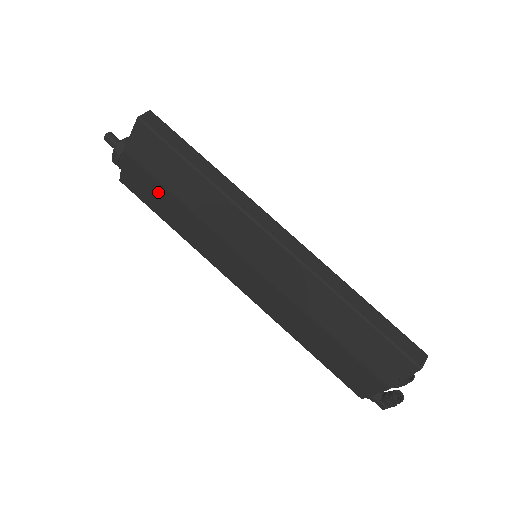
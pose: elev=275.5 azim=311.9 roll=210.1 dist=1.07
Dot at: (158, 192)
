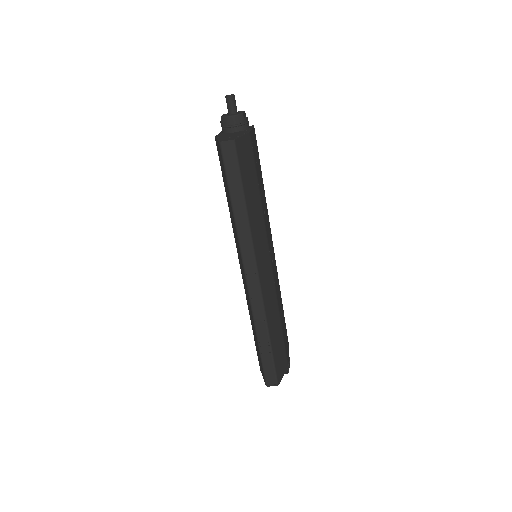
Dot at: occluded
